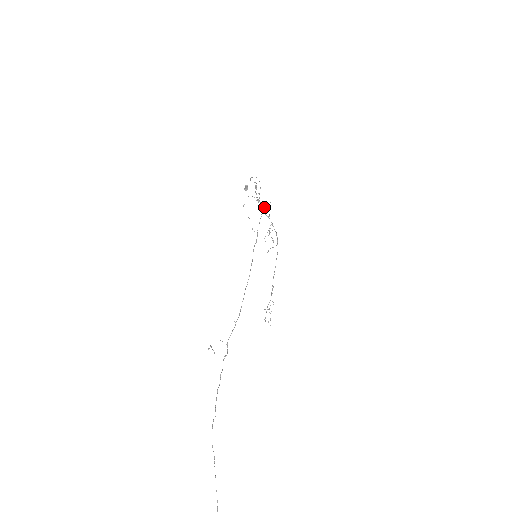
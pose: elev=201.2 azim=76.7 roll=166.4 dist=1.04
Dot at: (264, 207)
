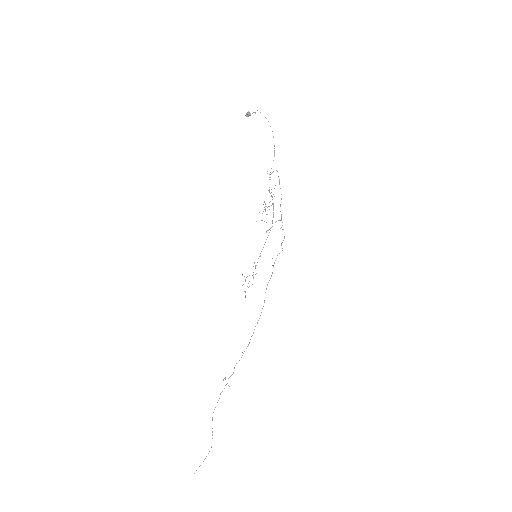
Dot at: (270, 179)
